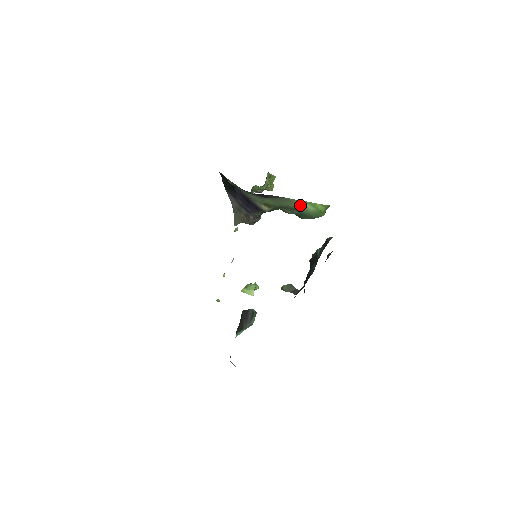
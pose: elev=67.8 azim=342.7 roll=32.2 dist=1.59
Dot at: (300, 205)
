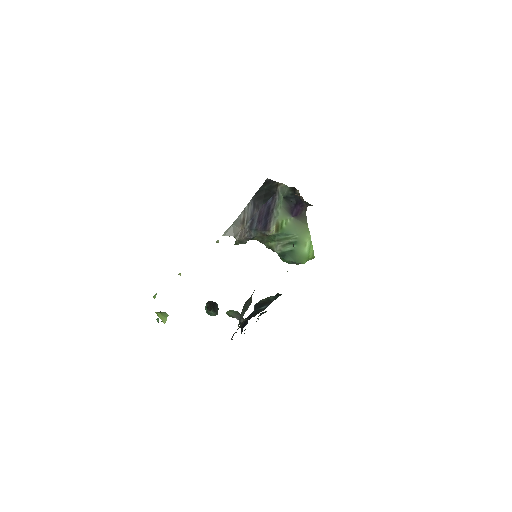
Dot at: (304, 240)
